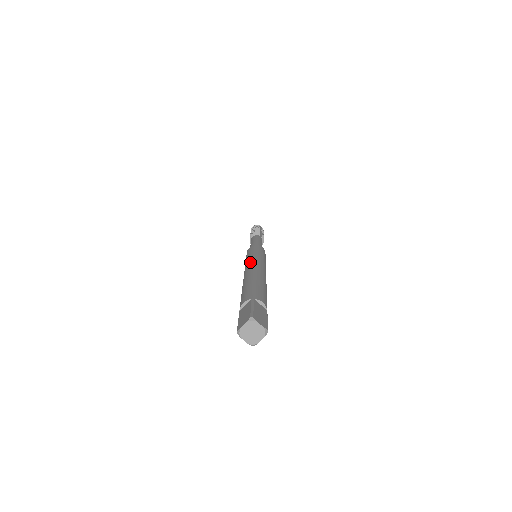
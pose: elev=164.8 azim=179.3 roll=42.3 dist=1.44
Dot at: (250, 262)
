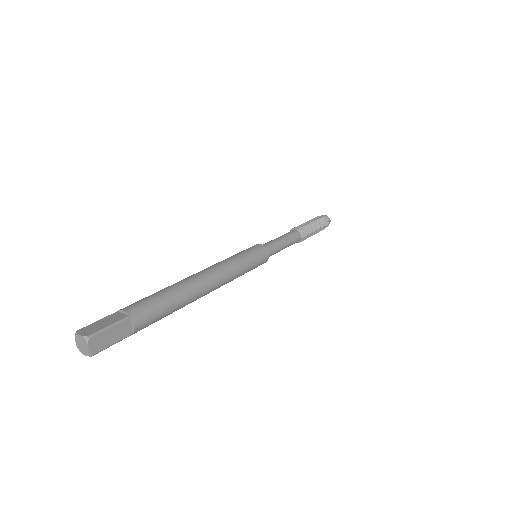
Dot at: occluded
